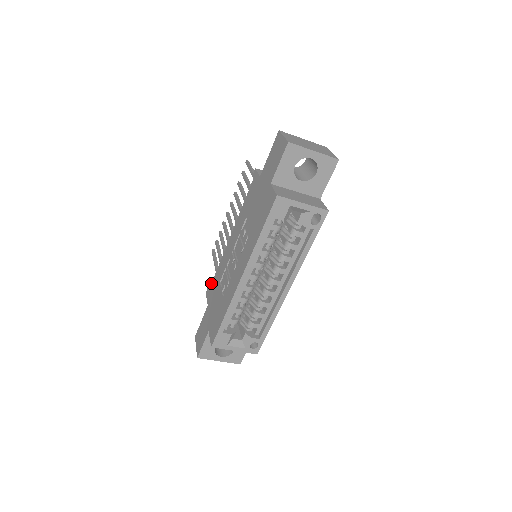
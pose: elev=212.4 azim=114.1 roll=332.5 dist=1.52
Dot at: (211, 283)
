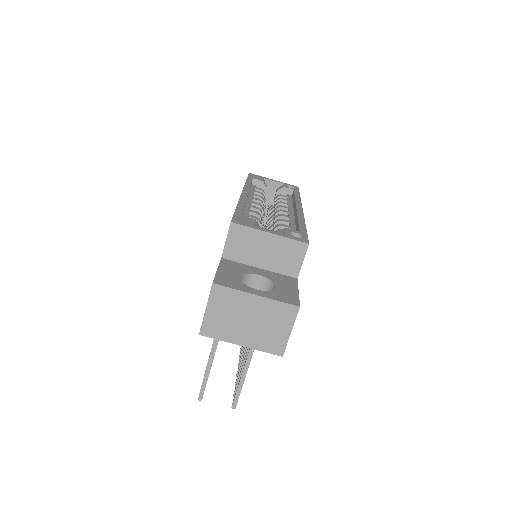
Dot at: occluded
